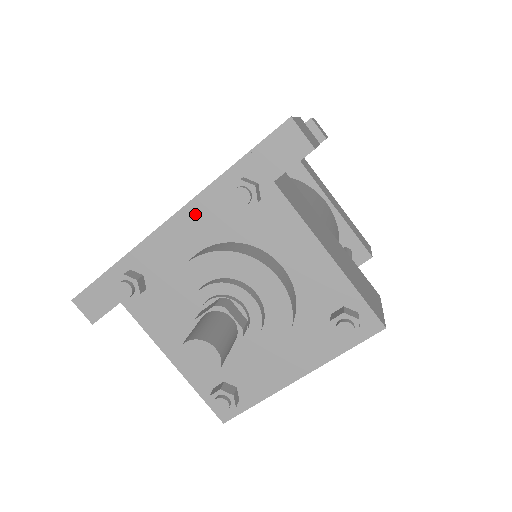
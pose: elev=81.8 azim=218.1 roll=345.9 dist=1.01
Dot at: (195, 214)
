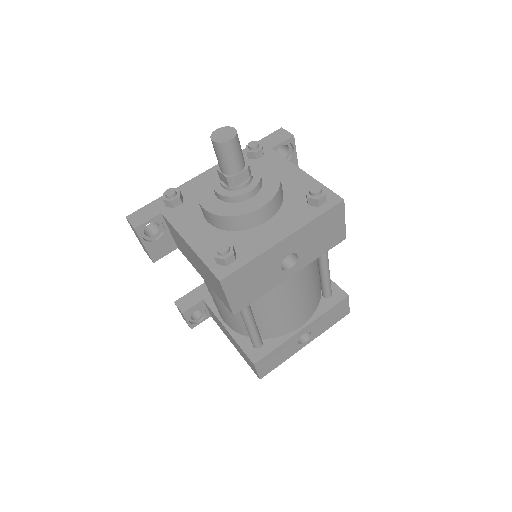
Dot at: occluded
